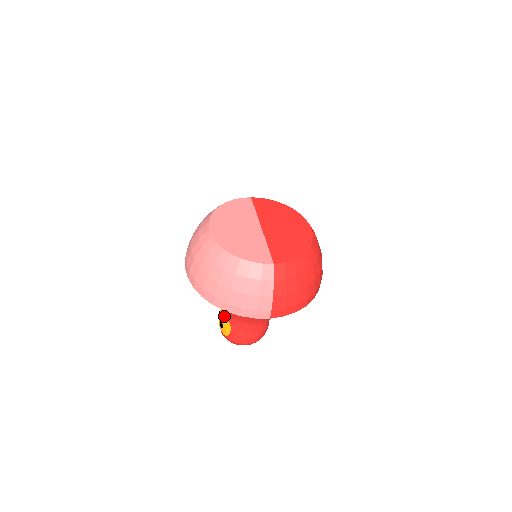
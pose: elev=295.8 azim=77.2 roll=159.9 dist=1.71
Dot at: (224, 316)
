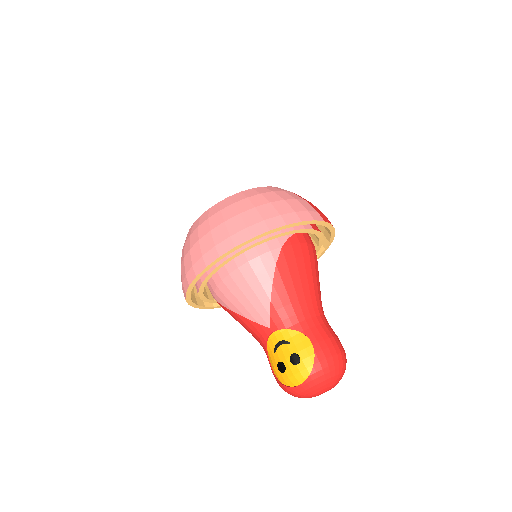
Dot at: (288, 339)
